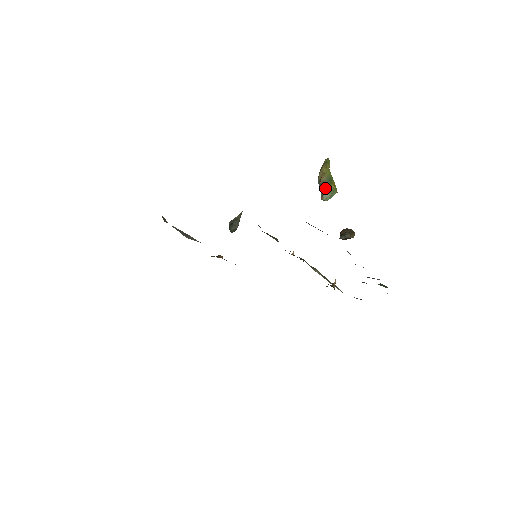
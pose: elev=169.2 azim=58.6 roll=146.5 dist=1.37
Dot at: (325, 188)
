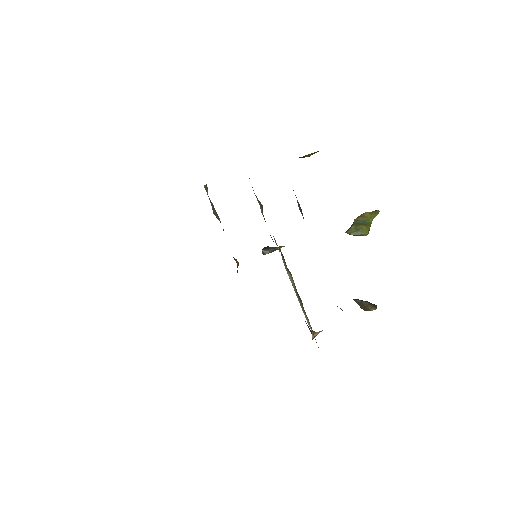
Dot at: (355, 224)
